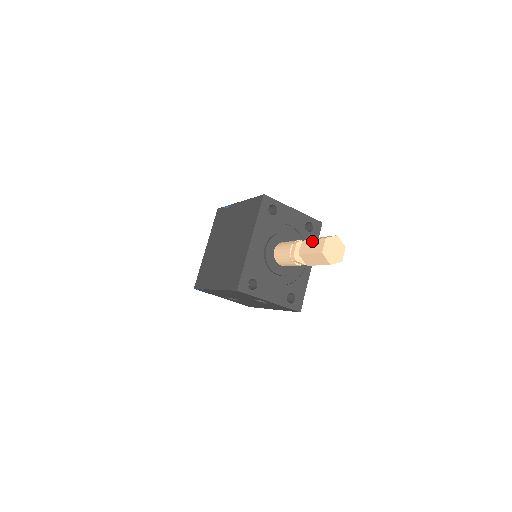
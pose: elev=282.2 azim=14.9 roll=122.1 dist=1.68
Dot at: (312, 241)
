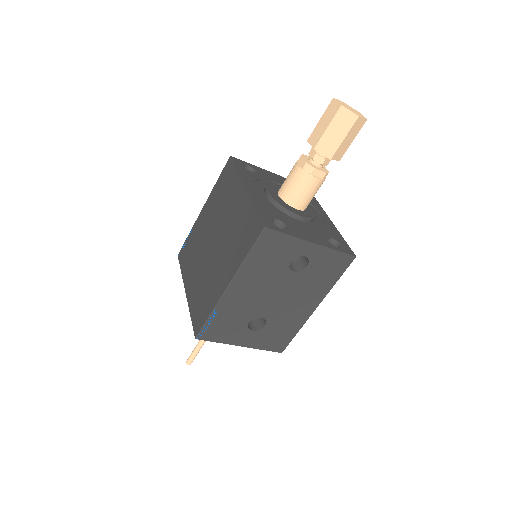
Dot at: (319, 122)
